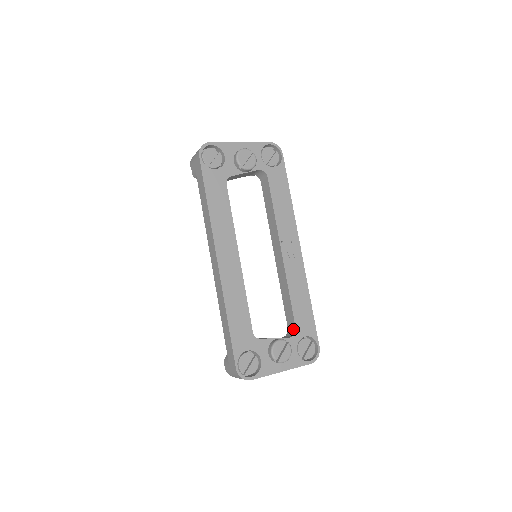
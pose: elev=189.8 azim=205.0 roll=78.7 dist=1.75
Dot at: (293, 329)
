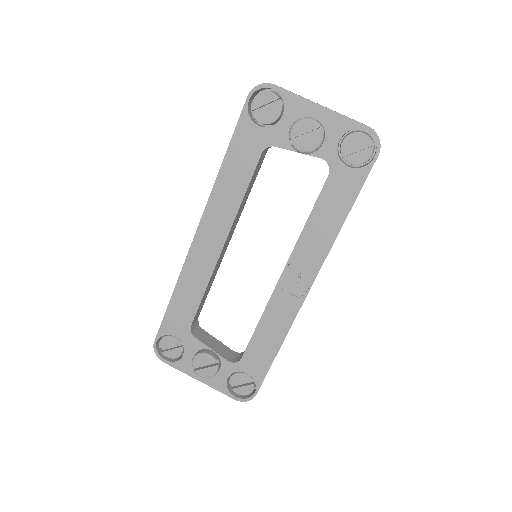
Dot at: occluded
